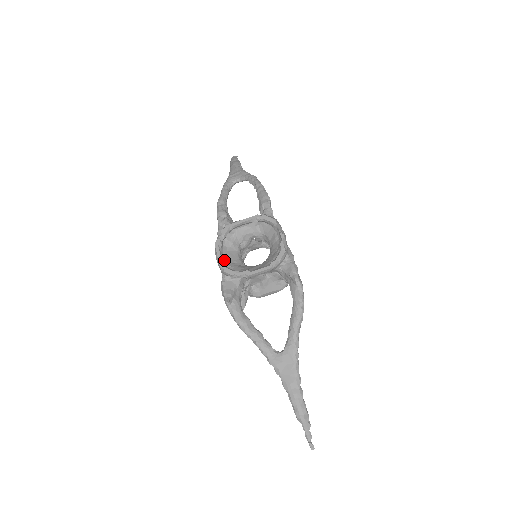
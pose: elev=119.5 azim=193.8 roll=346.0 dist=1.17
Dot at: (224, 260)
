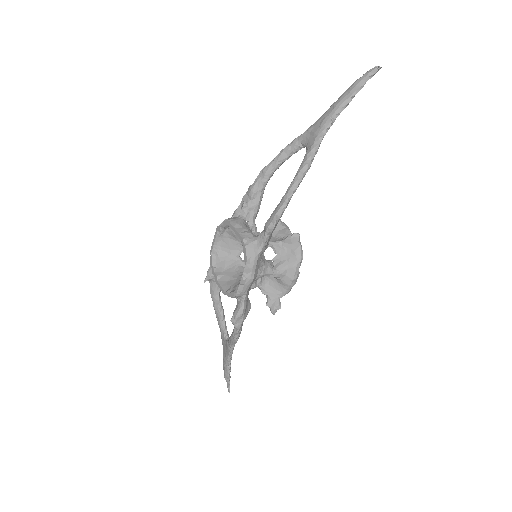
Dot at: (217, 247)
